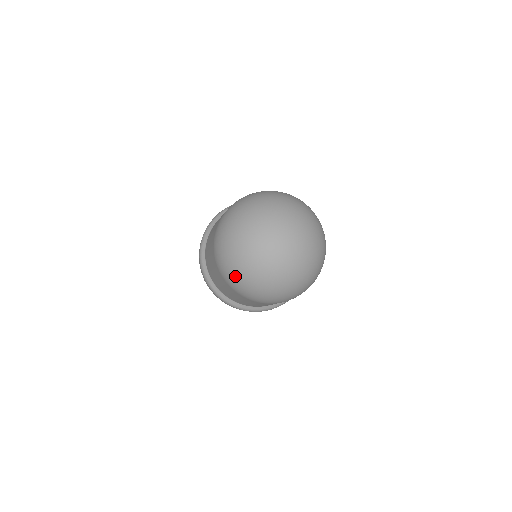
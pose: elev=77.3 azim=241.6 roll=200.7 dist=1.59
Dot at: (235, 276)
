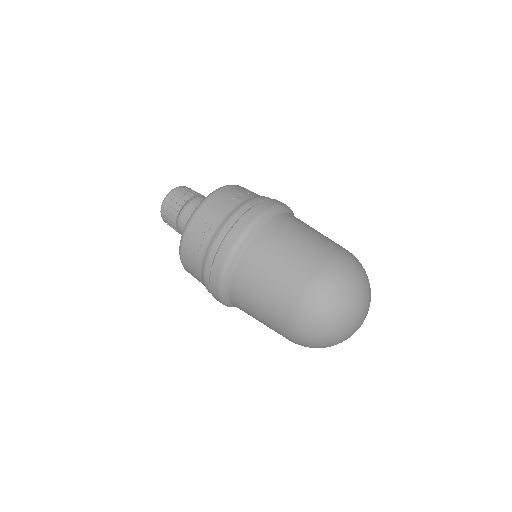
Dot at: (313, 335)
